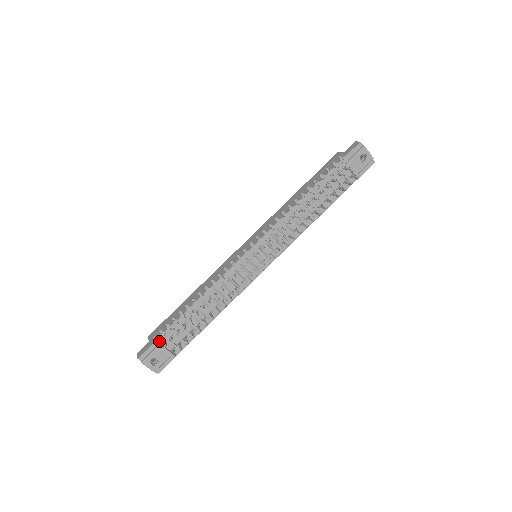
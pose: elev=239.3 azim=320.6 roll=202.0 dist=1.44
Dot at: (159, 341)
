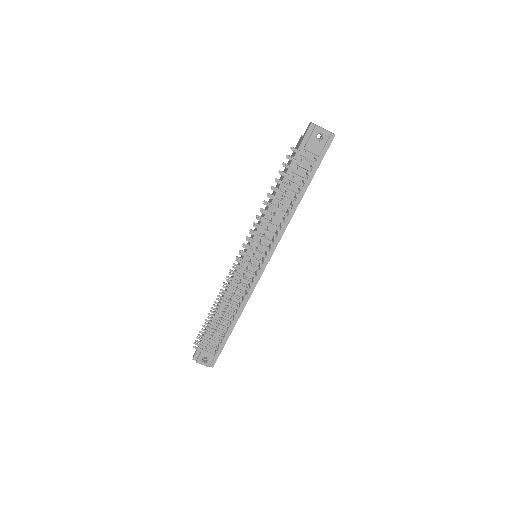
Dot at: (199, 345)
